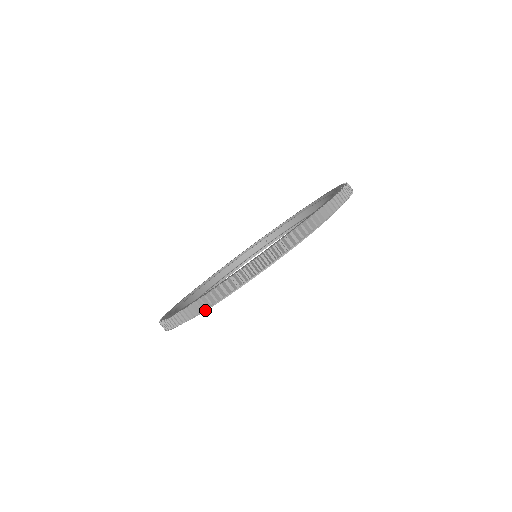
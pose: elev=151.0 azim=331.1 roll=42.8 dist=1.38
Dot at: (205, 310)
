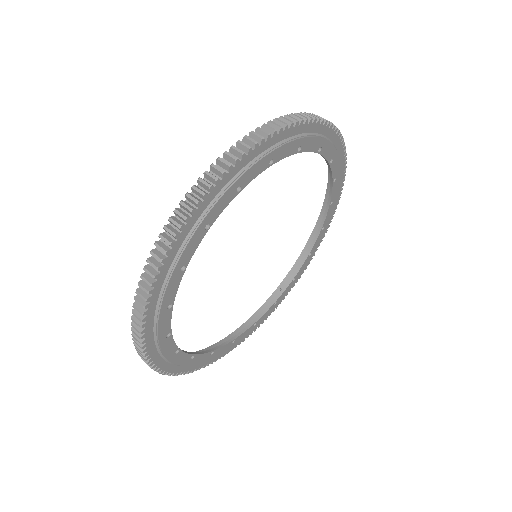
Dot at: (178, 259)
